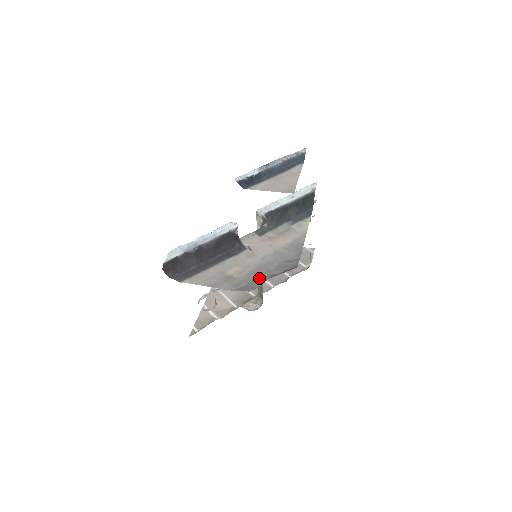
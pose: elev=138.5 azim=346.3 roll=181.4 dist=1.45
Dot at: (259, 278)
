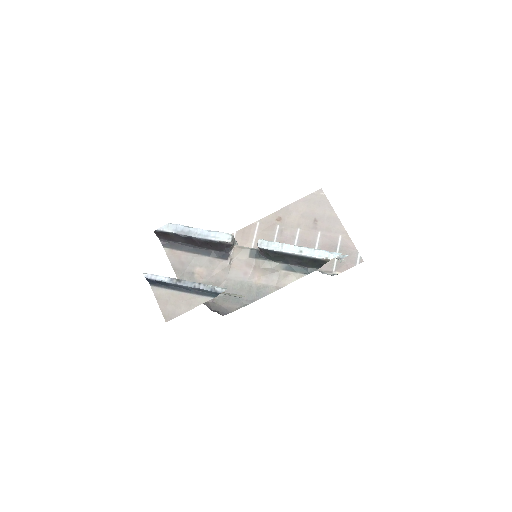
Dot at: occluded
